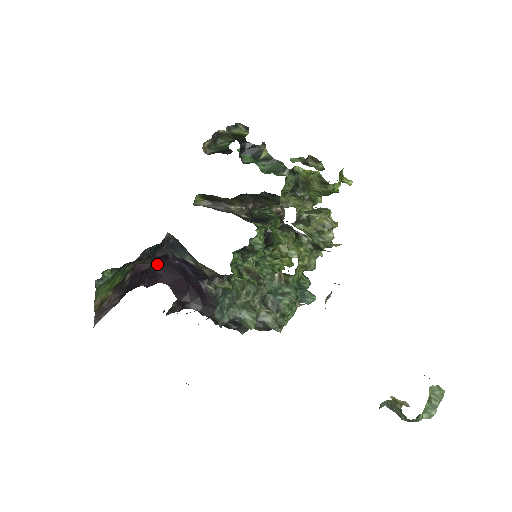
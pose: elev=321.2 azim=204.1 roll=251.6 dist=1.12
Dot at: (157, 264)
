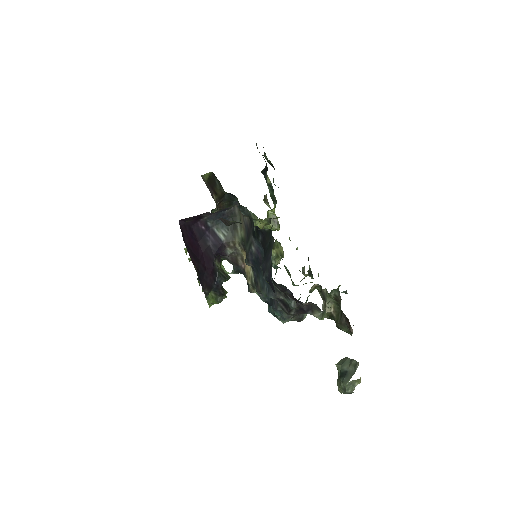
Dot at: (187, 219)
